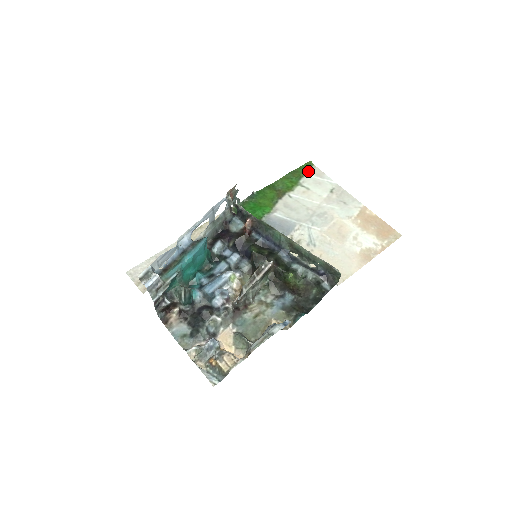
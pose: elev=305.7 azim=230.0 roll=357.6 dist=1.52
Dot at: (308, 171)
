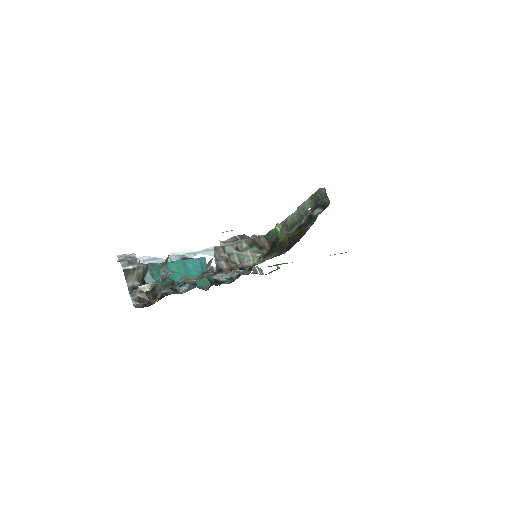
Dot at: (342, 253)
